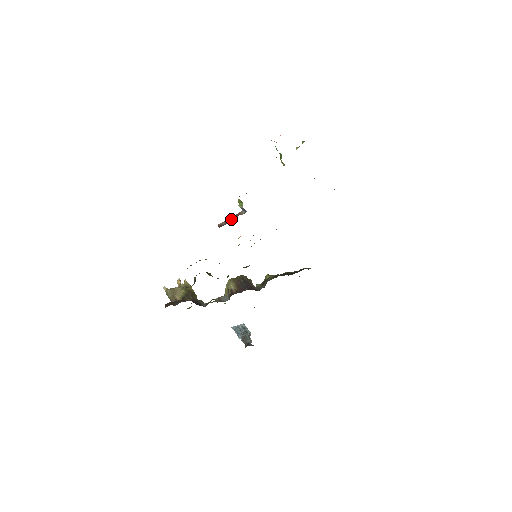
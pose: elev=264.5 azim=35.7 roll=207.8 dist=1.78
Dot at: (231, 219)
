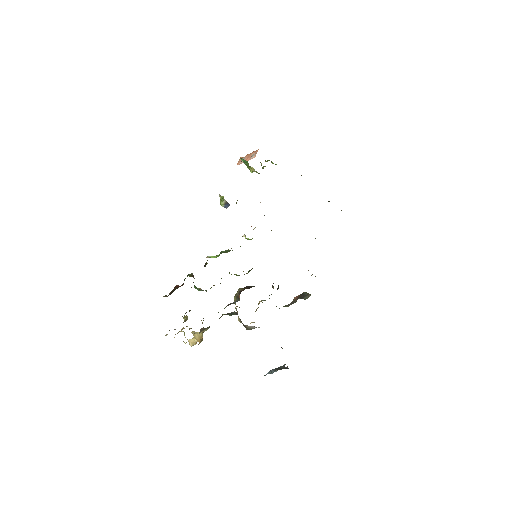
Dot at: occluded
